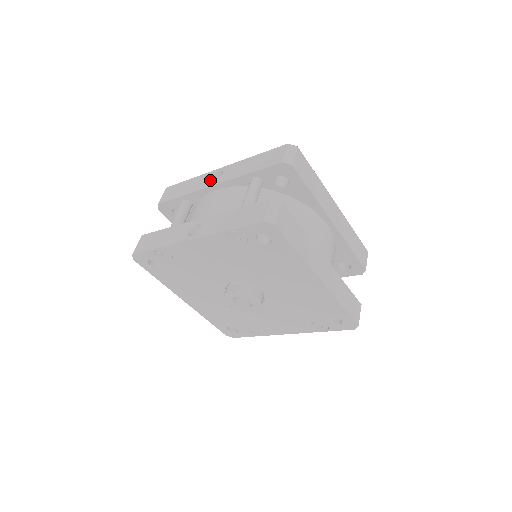
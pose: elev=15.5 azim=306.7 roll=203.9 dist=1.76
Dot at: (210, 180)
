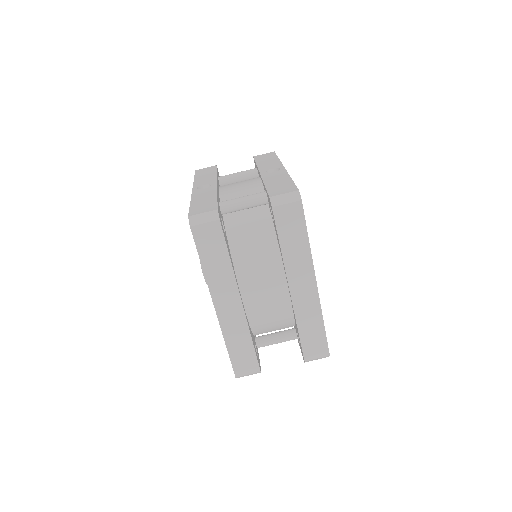
Dot at: (269, 169)
